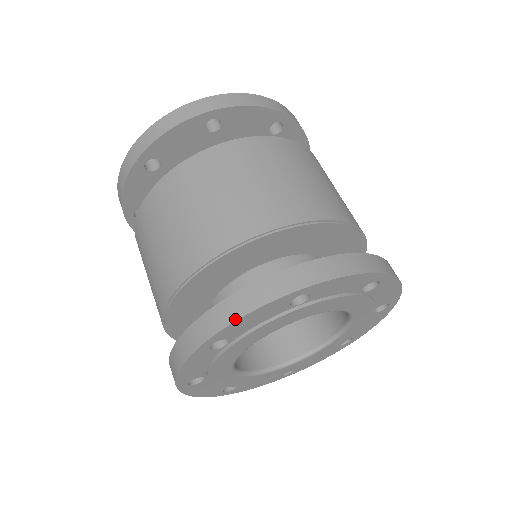
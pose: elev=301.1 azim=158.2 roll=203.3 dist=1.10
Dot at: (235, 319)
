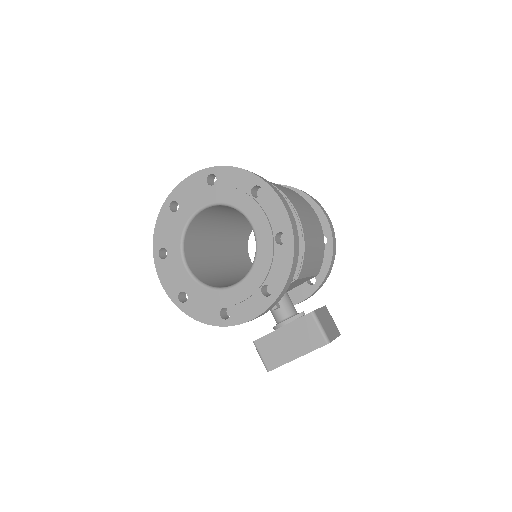
Dot at: (181, 182)
